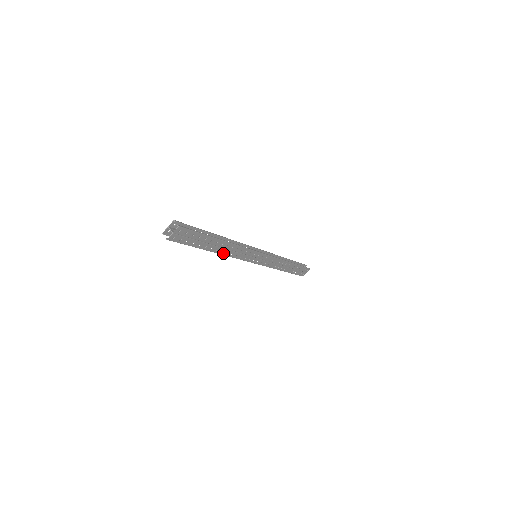
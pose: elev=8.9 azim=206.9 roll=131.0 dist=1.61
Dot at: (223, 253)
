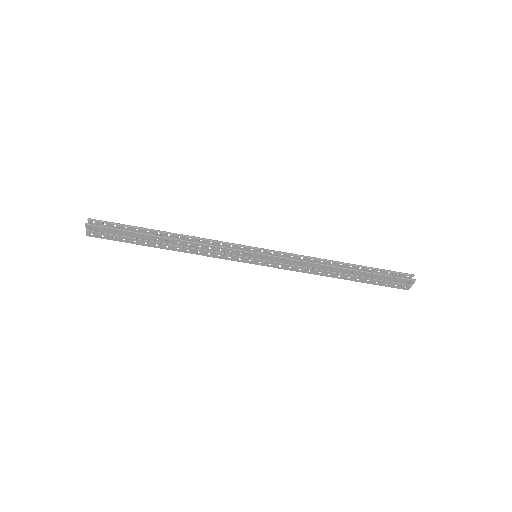
Dot at: (183, 250)
